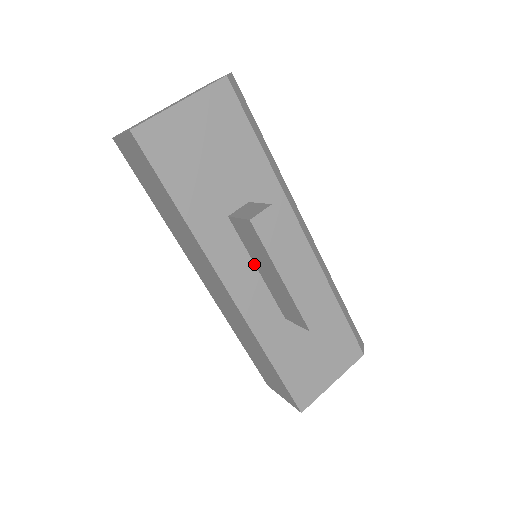
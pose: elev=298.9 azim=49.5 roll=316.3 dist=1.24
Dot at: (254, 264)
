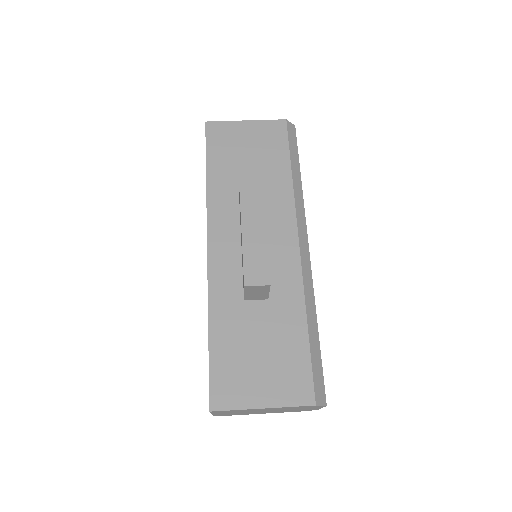
Dot at: occluded
